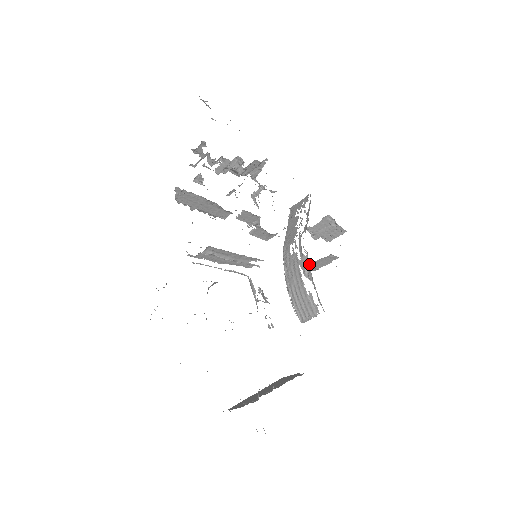
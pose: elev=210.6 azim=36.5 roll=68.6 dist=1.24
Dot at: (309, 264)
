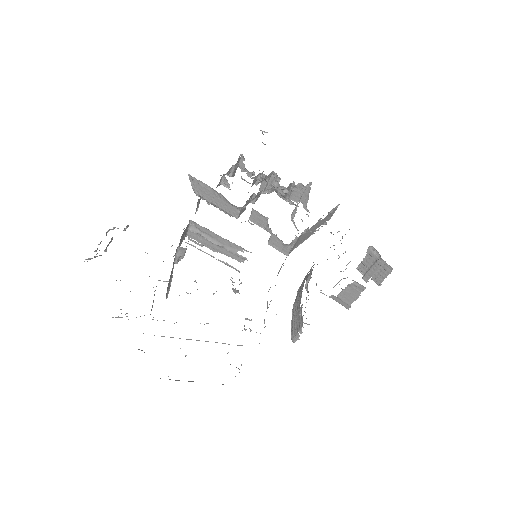
Dot at: occluded
